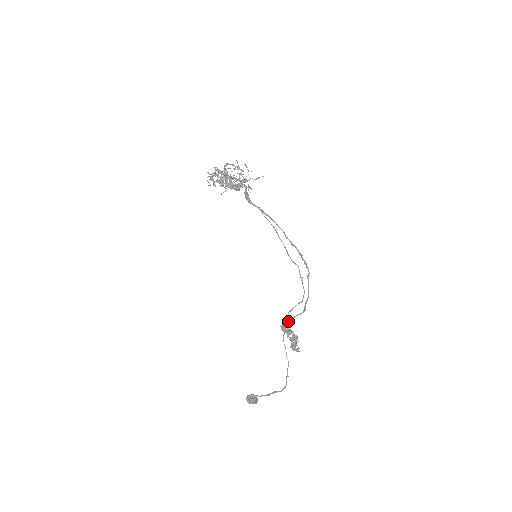
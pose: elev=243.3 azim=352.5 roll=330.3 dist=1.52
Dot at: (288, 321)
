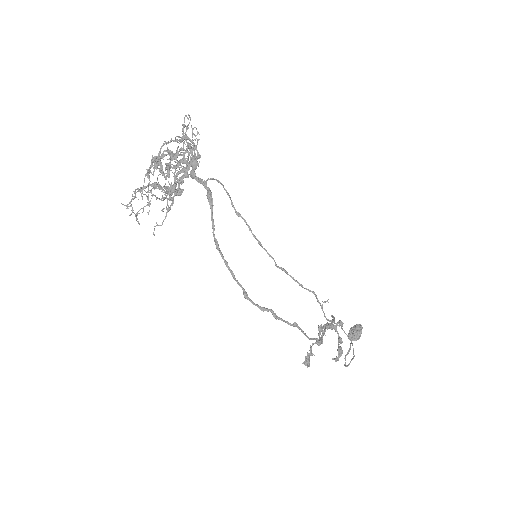
Dot at: (325, 327)
